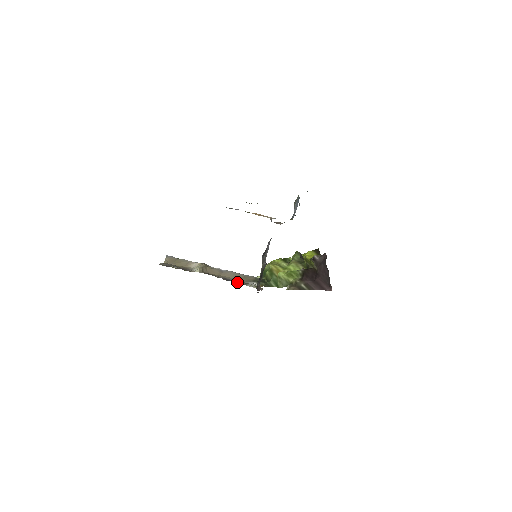
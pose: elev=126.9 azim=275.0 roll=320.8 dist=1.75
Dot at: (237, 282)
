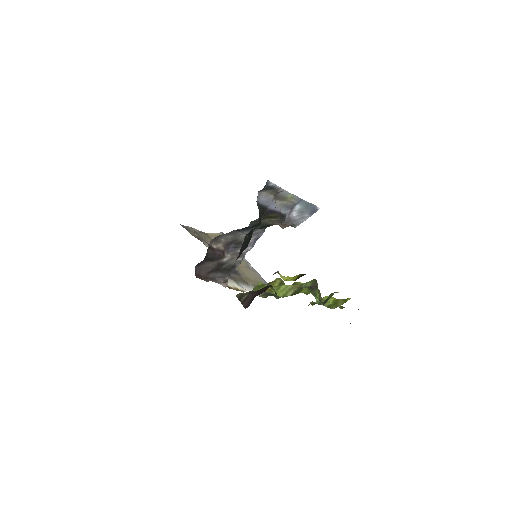
Dot at: occluded
